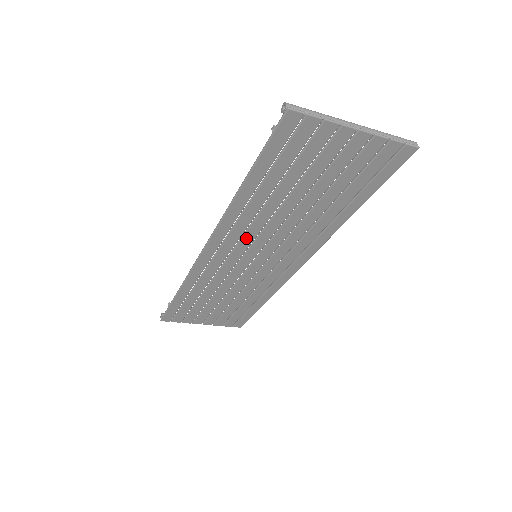
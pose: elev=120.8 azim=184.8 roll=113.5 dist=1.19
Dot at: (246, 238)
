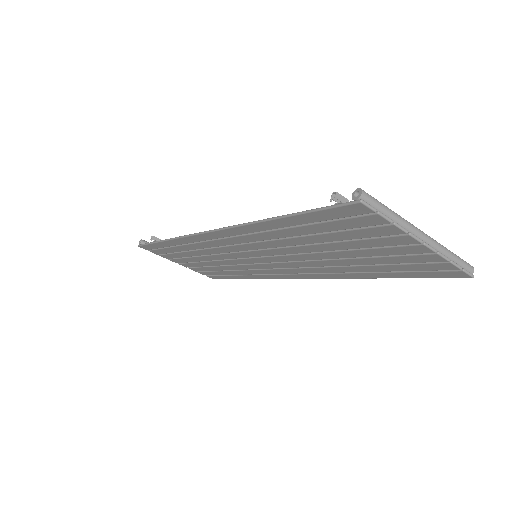
Dot at: (253, 245)
